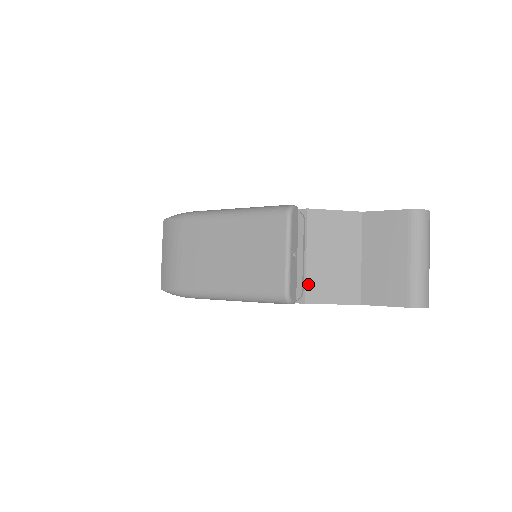
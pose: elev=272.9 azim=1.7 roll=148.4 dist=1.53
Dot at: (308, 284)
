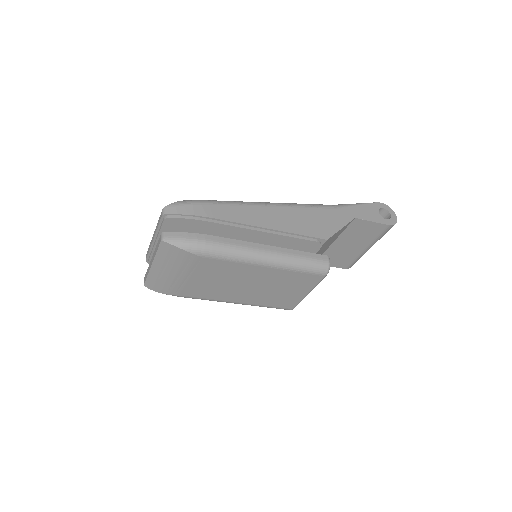
Dot at: occluded
